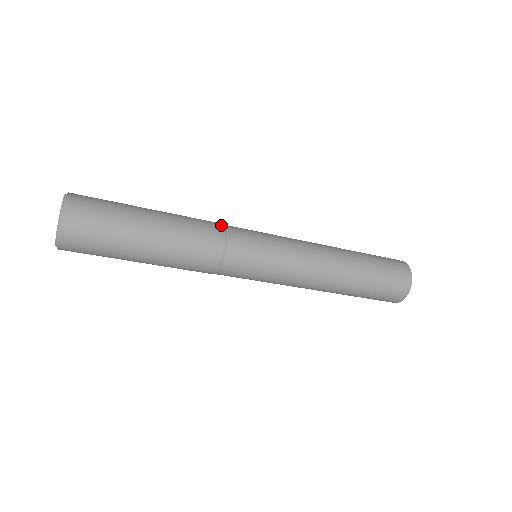
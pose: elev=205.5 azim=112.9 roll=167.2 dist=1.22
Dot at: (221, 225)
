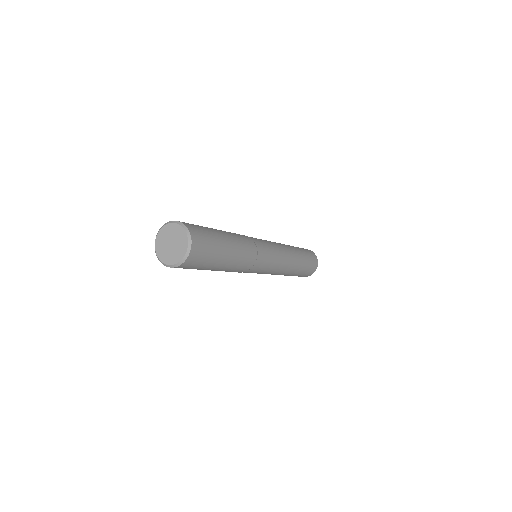
Dot at: occluded
